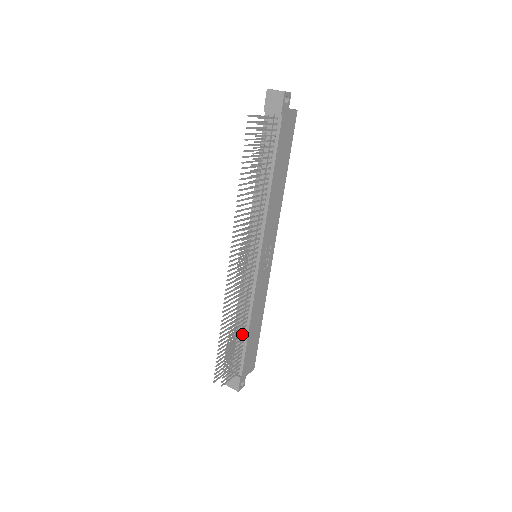
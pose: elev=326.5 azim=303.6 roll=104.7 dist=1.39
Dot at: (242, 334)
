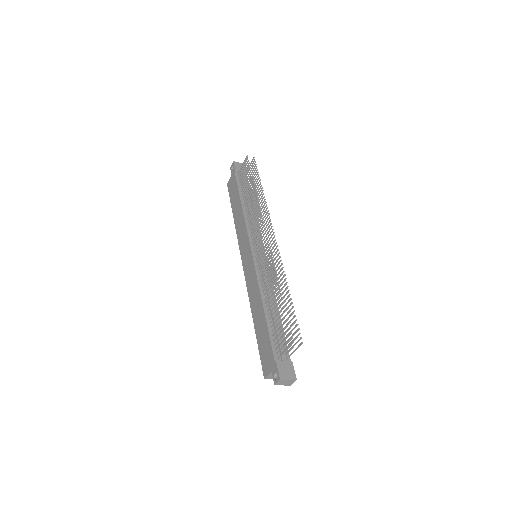
Dot at: occluded
